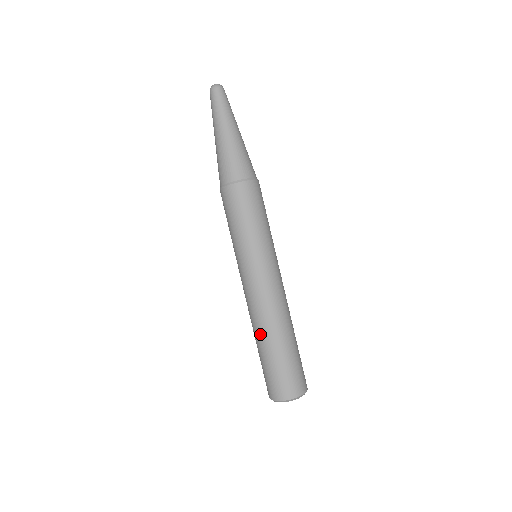
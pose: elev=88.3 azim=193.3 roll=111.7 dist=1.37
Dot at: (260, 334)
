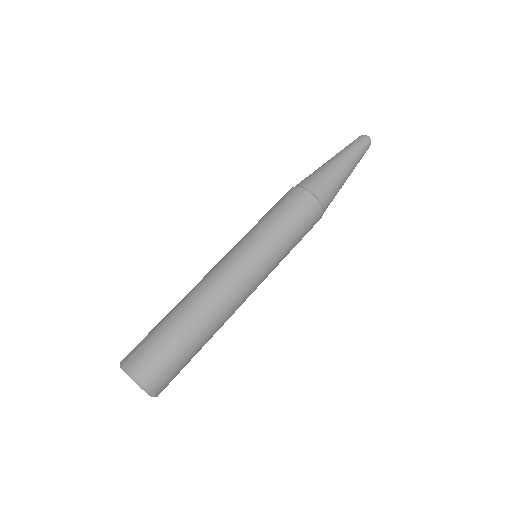
Dot at: (181, 300)
